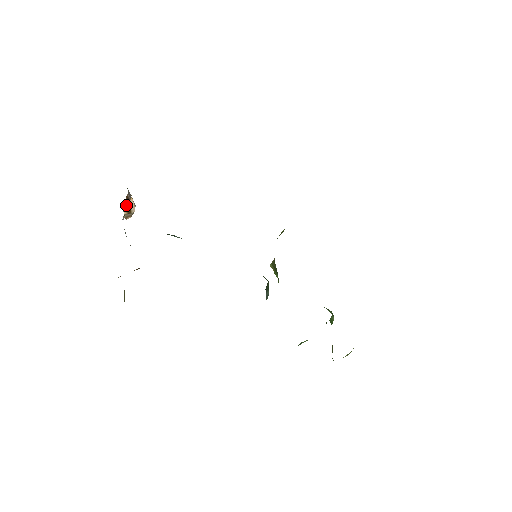
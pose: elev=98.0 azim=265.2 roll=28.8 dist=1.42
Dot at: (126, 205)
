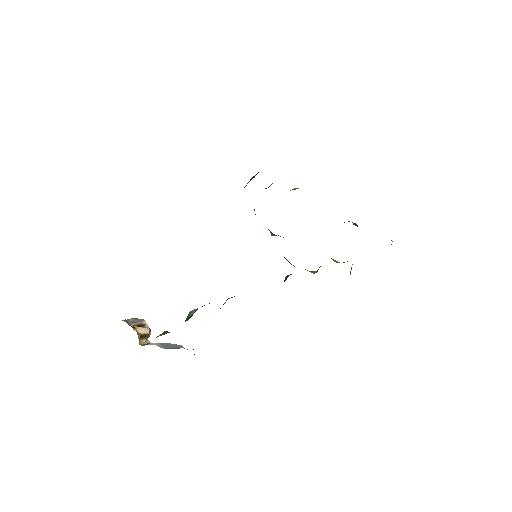
Dot at: (139, 338)
